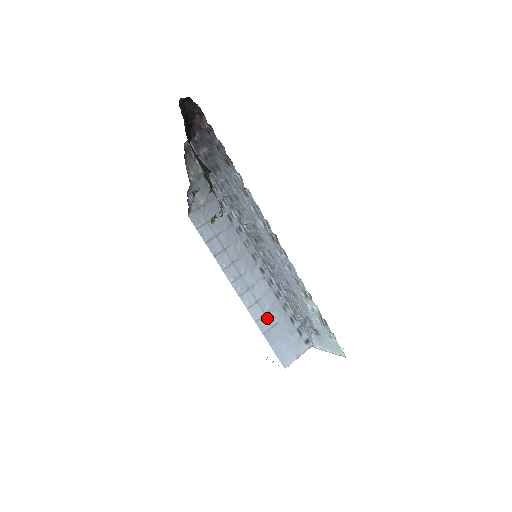
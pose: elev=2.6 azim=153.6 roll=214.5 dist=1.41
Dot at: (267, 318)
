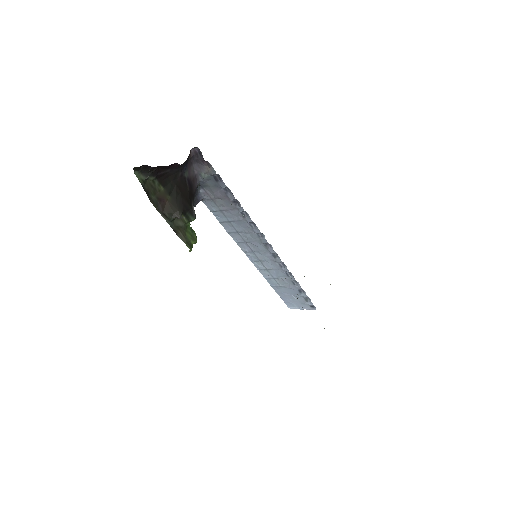
Dot at: (276, 281)
